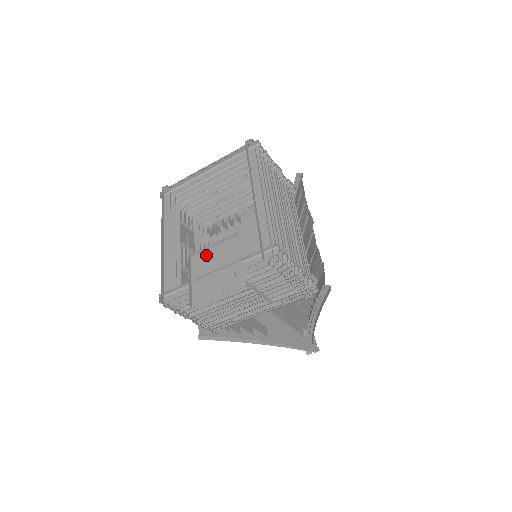
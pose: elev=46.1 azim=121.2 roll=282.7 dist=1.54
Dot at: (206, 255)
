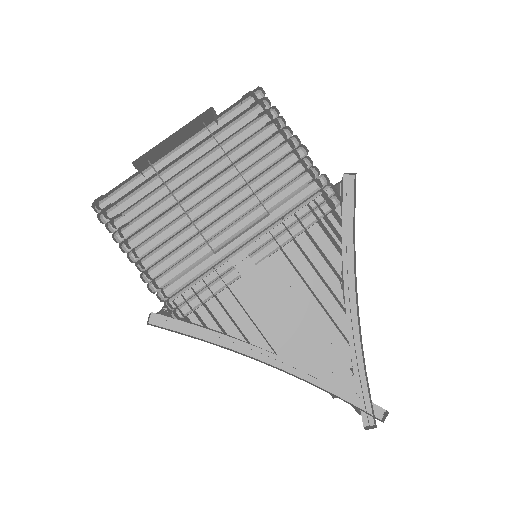
Dot at: occluded
